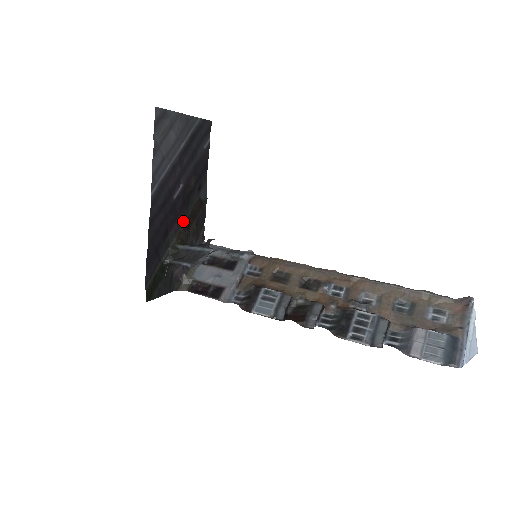
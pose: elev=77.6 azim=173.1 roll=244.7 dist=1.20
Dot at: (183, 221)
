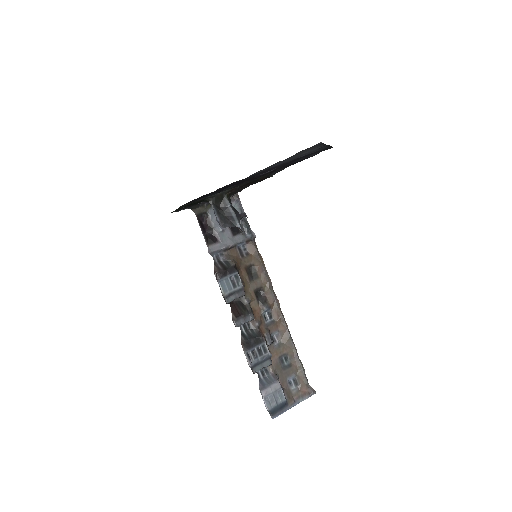
Dot at: (245, 183)
